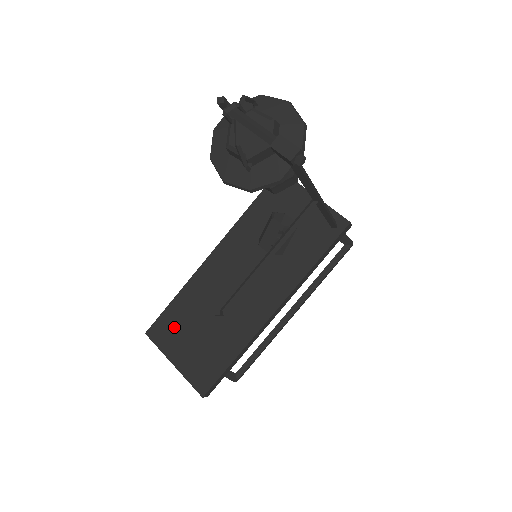
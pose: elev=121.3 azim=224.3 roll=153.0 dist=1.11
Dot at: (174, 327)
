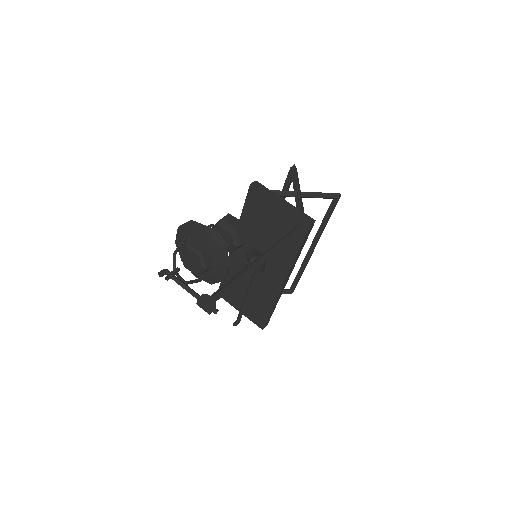
Dot at: (231, 291)
